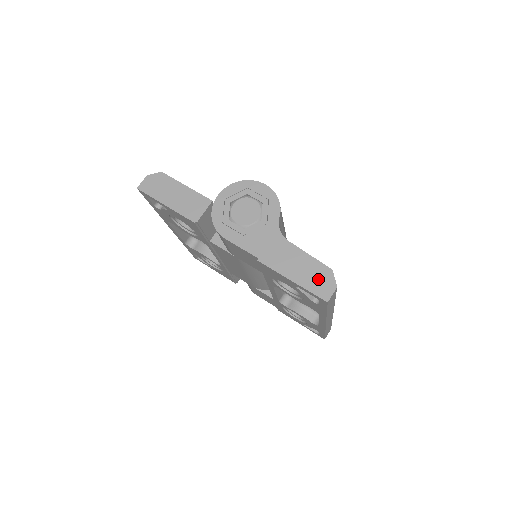
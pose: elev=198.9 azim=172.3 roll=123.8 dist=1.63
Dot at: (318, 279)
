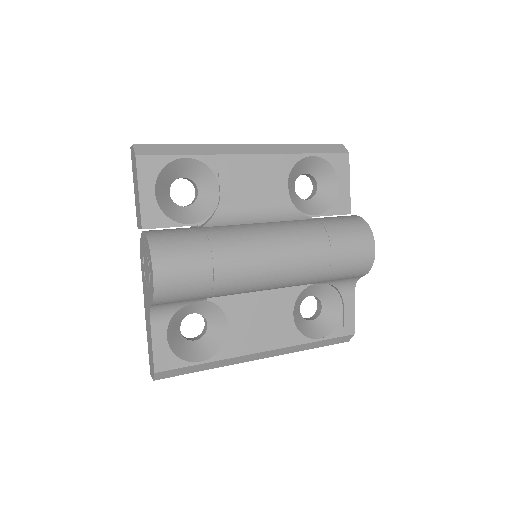
Dot at: (151, 362)
